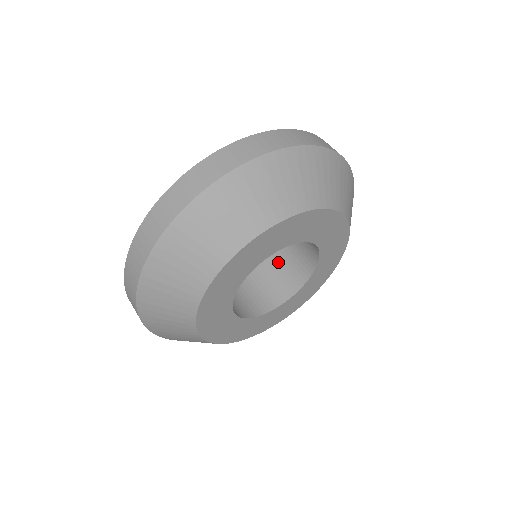
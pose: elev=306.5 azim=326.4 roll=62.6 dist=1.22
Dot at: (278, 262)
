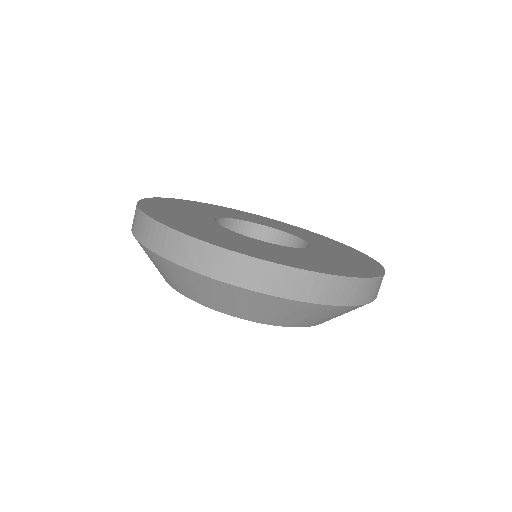
Dot at: occluded
